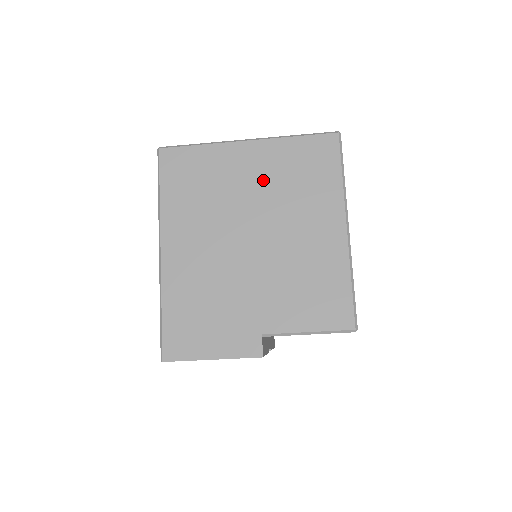
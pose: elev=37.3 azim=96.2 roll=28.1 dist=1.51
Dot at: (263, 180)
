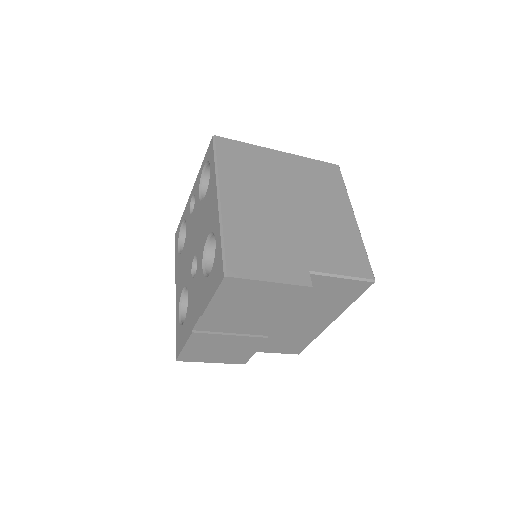
Dot at: (294, 175)
